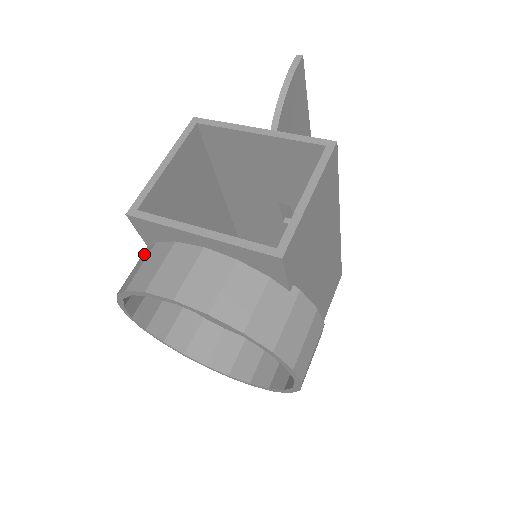
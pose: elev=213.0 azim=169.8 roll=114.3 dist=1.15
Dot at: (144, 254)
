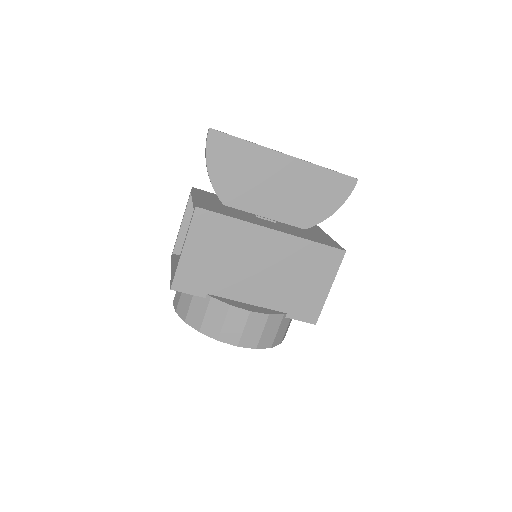
Dot at: occluded
